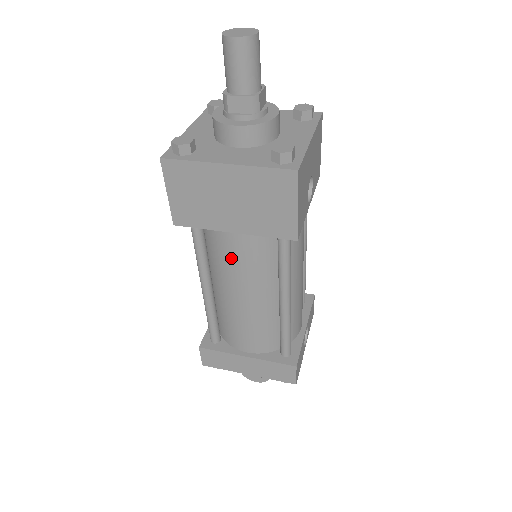
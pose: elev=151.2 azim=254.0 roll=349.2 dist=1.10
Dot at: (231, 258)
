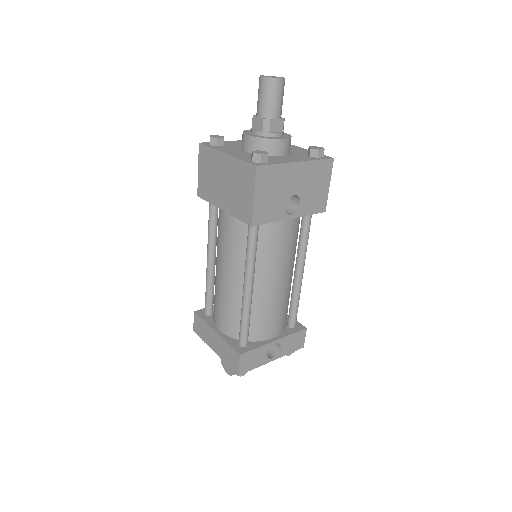
Dot at: (222, 235)
